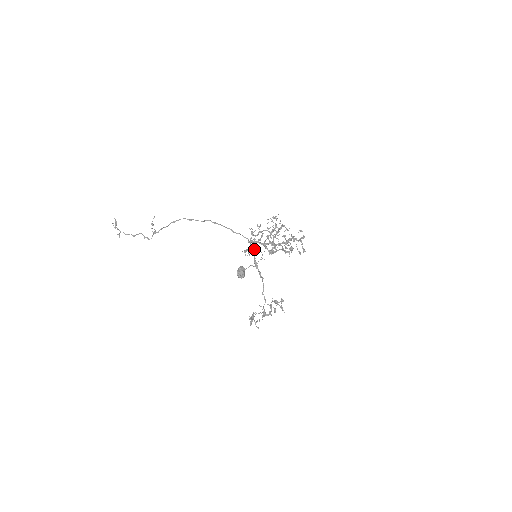
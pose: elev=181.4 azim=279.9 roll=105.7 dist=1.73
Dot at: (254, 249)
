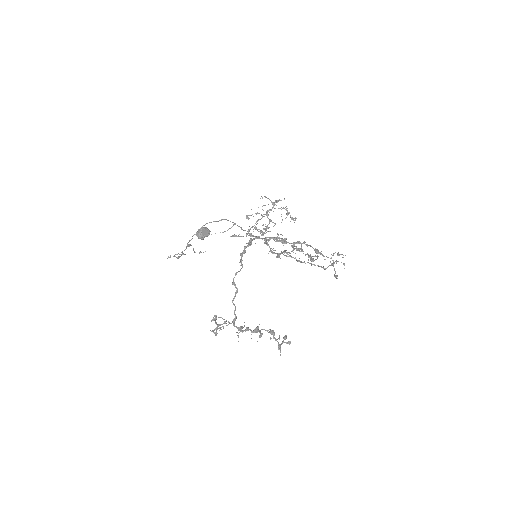
Dot at: (251, 241)
